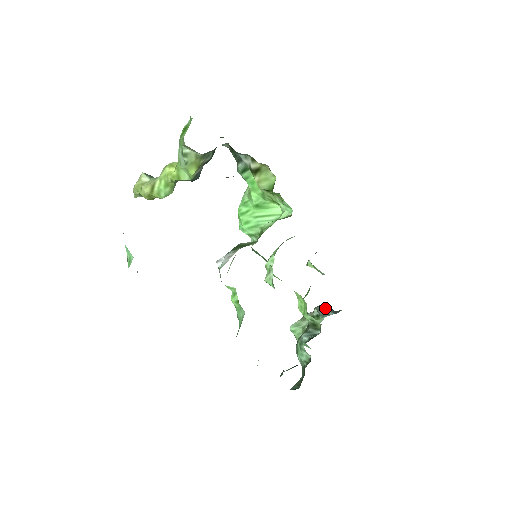
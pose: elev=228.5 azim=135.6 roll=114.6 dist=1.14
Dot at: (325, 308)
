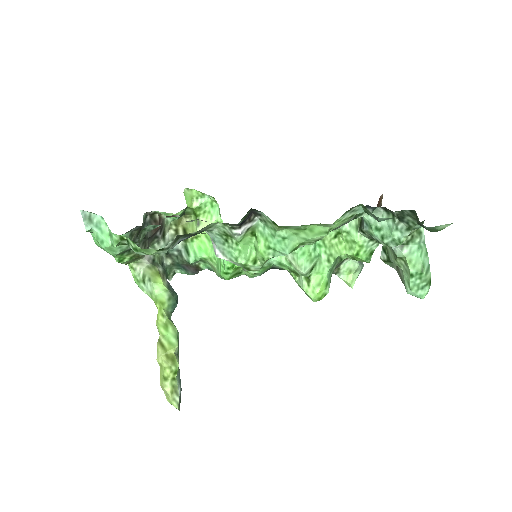
Dot at: occluded
